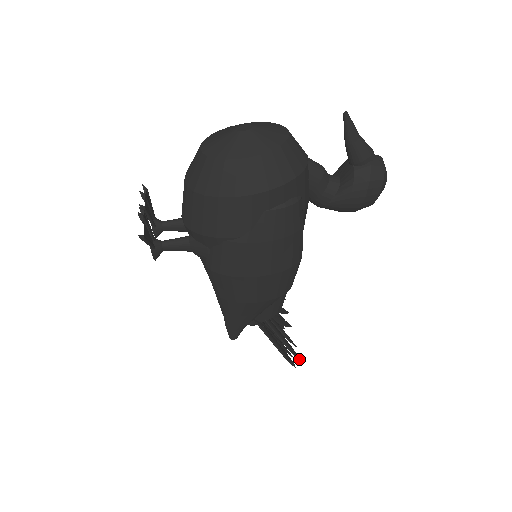
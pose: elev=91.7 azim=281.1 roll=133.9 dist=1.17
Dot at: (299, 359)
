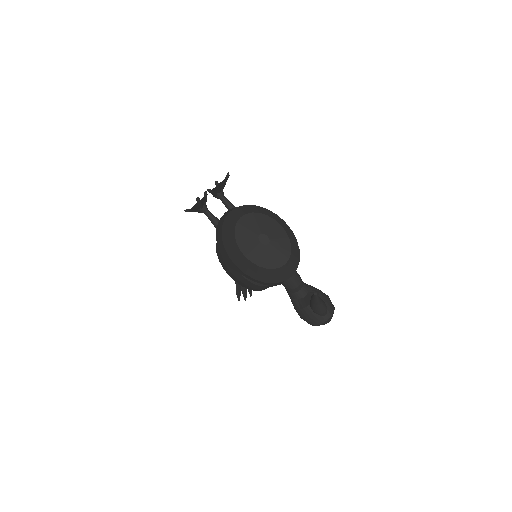
Dot at: (245, 299)
